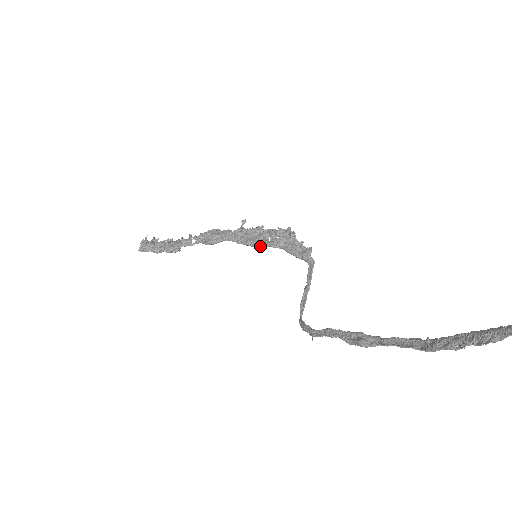
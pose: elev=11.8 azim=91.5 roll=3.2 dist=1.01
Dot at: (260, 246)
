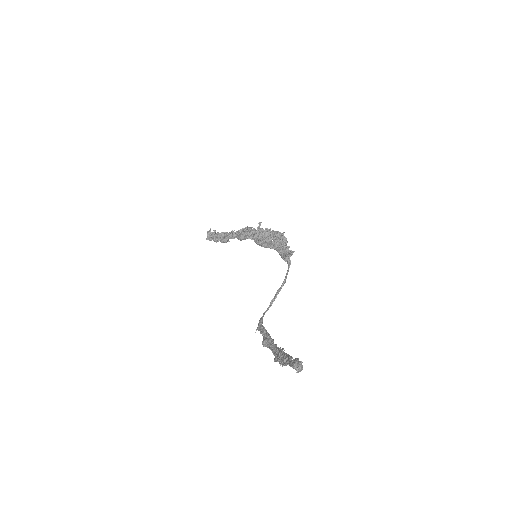
Dot at: (264, 247)
